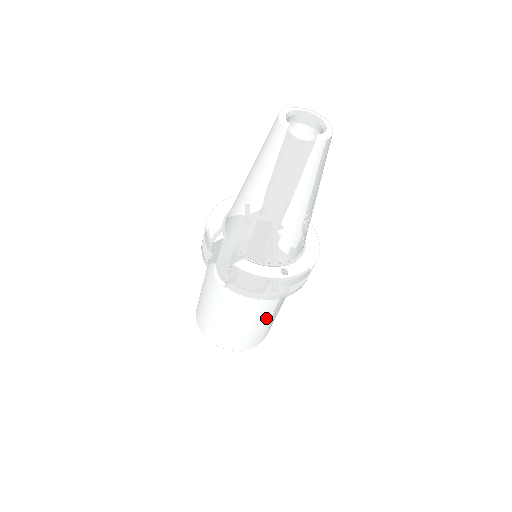
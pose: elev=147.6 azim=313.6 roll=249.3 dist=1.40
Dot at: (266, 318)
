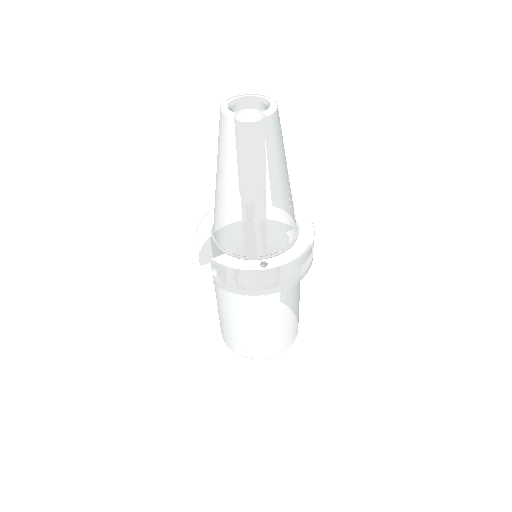
Dot at: (273, 321)
